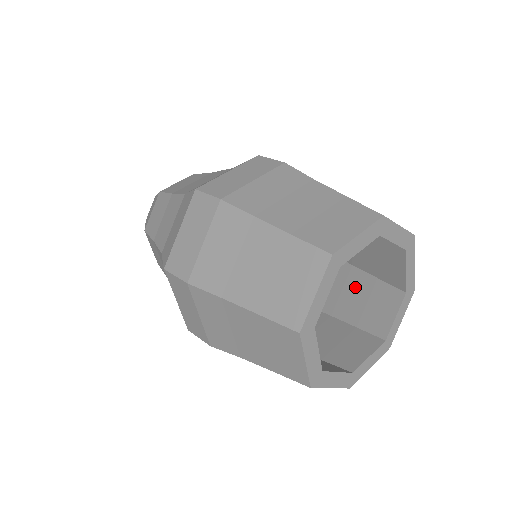
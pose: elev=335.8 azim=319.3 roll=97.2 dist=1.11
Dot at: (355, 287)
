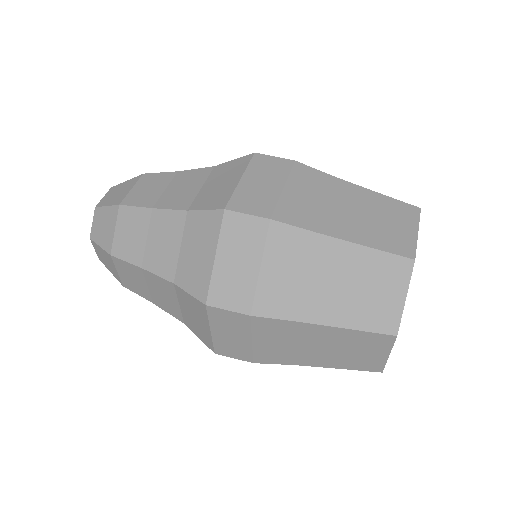
Dot at: occluded
